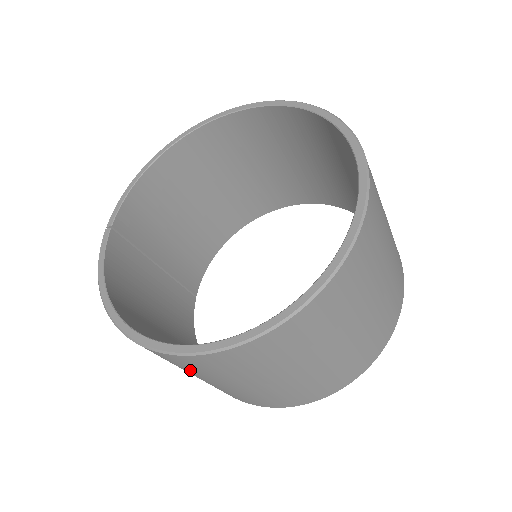
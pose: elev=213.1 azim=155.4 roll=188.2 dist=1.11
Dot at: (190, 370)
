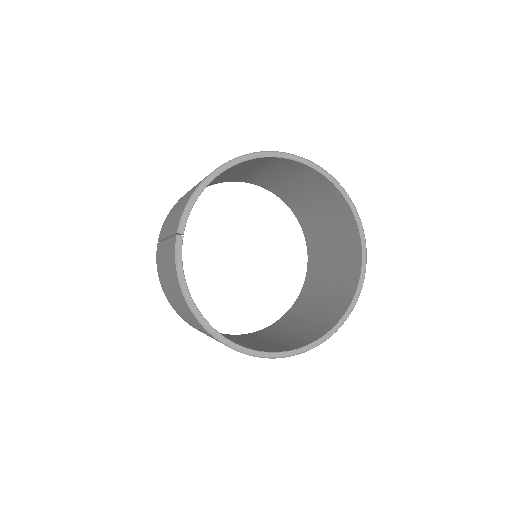
Dot at: occluded
